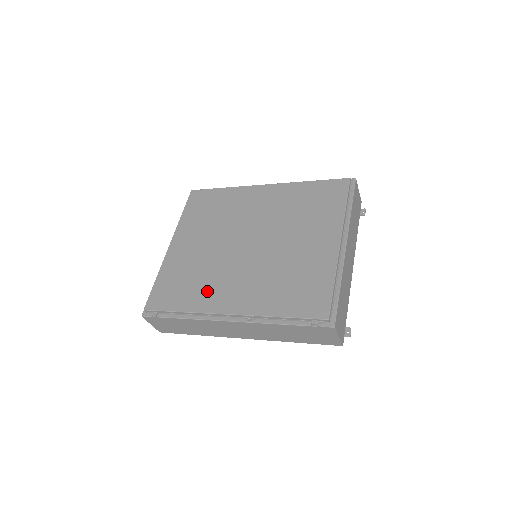
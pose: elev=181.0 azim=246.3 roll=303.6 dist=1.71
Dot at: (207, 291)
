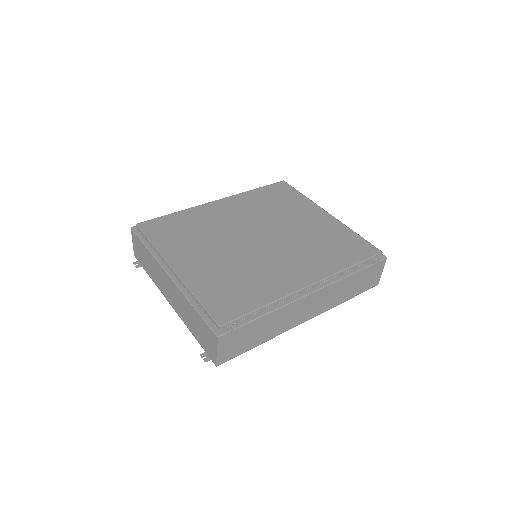
Dot at: (269, 280)
